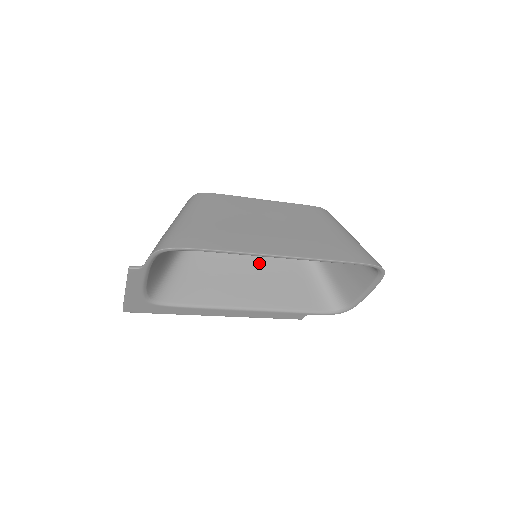
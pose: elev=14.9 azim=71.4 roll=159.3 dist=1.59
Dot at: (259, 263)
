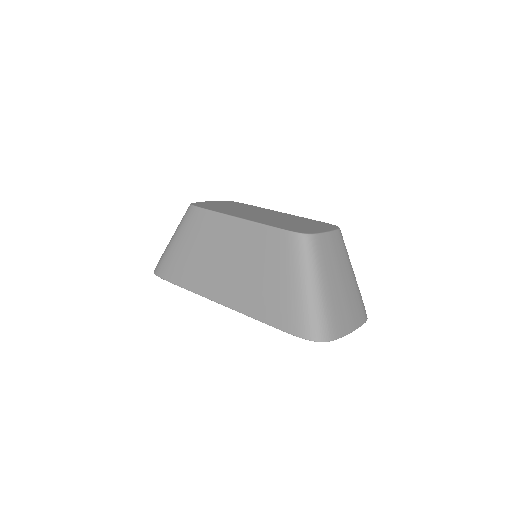
Dot at: occluded
